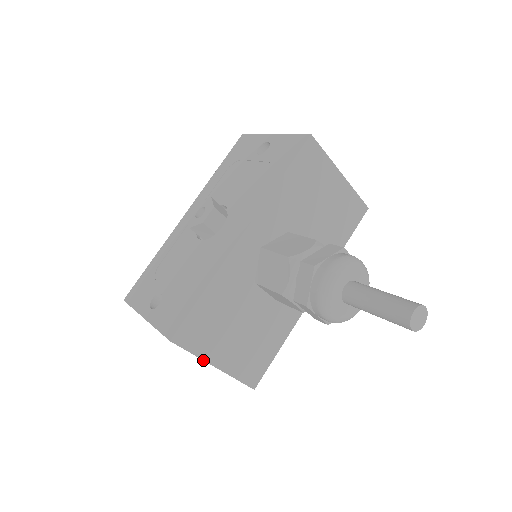
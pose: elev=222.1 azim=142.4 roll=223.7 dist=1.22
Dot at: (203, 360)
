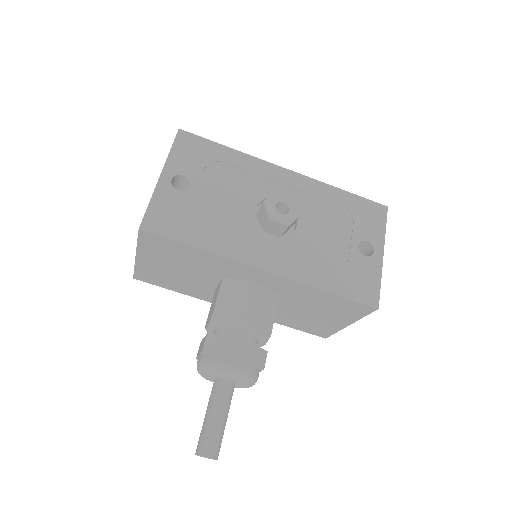
Dot at: (137, 249)
